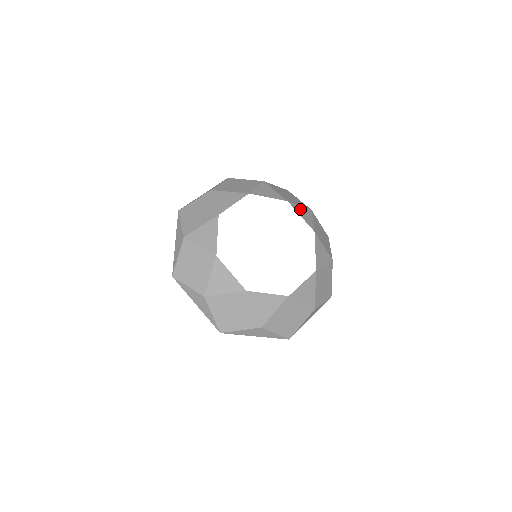
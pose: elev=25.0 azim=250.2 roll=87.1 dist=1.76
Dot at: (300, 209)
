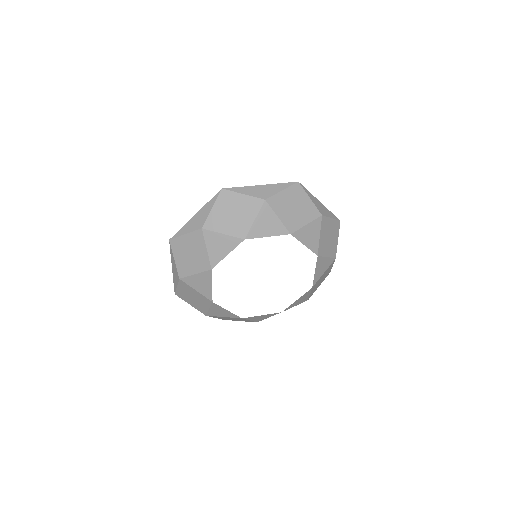
Dot at: (306, 232)
